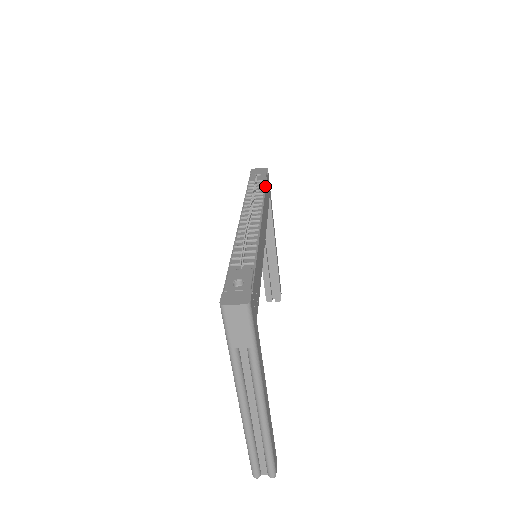
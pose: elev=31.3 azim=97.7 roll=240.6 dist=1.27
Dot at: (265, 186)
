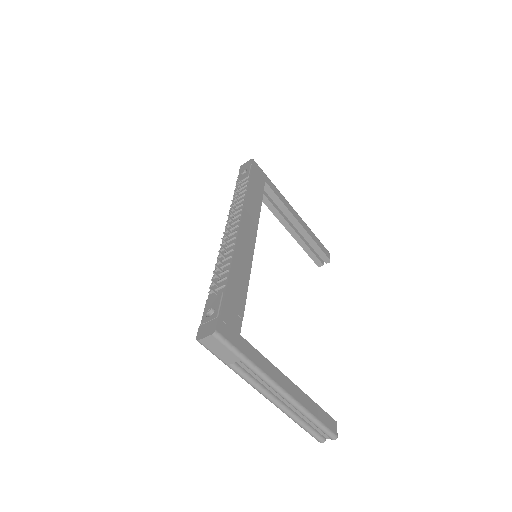
Dot at: (248, 184)
